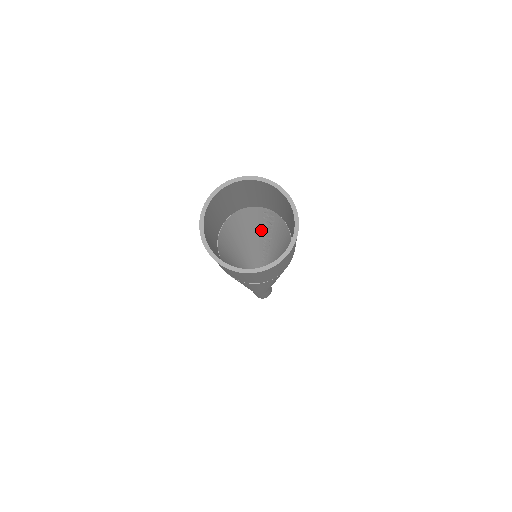
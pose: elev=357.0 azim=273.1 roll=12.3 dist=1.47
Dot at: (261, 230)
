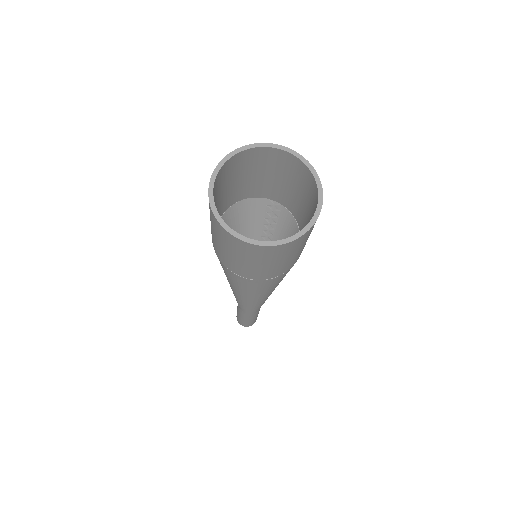
Dot at: (261, 230)
